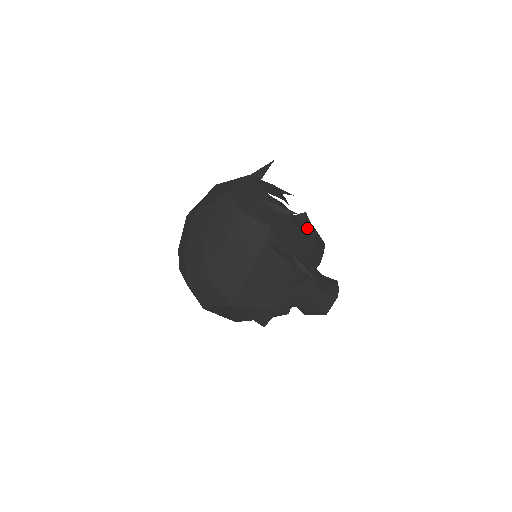
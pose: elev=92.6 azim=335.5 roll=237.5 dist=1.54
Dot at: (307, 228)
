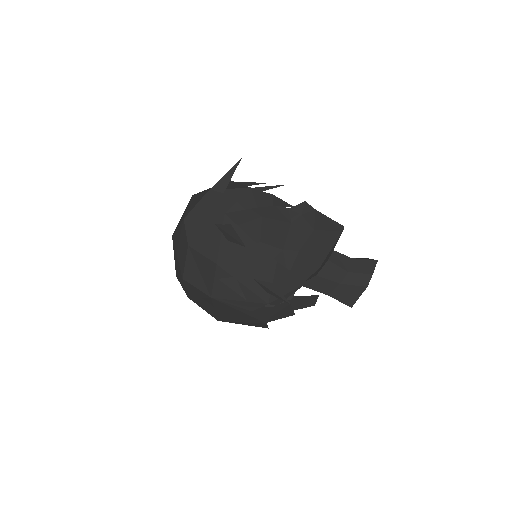
Dot at: (302, 226)
